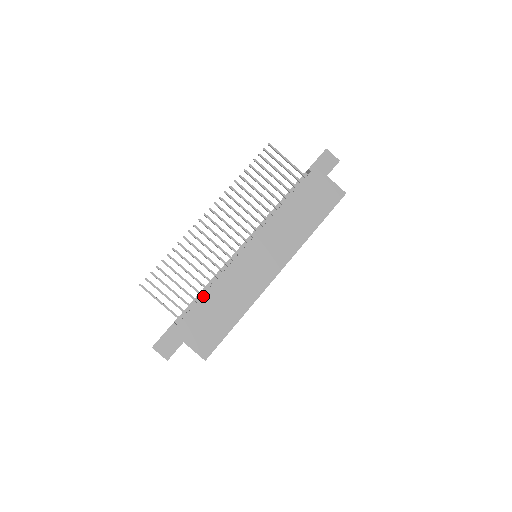
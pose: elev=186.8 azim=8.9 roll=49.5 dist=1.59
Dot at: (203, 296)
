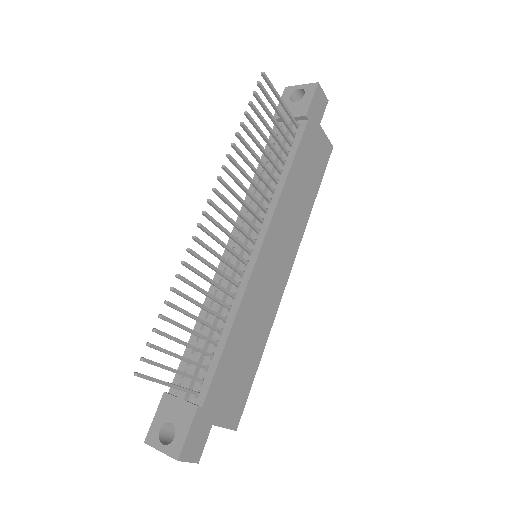
Dot at: (225, 347)
